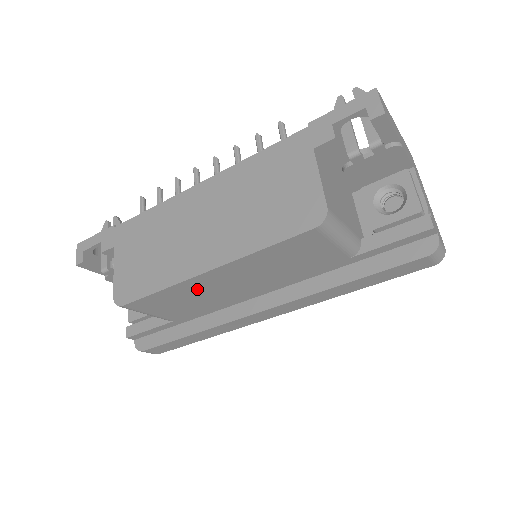
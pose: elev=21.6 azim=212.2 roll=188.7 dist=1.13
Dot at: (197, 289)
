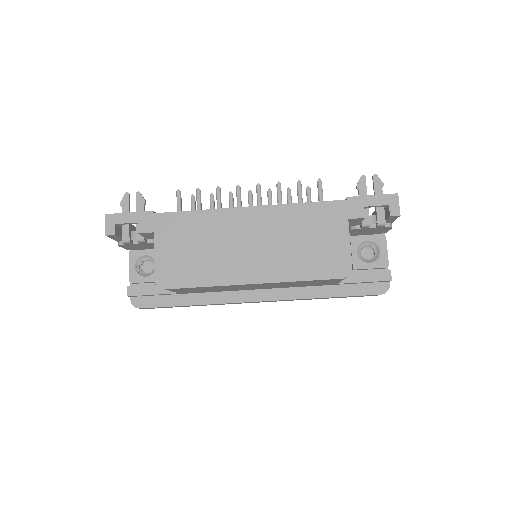
Dot at: (229, 287)
